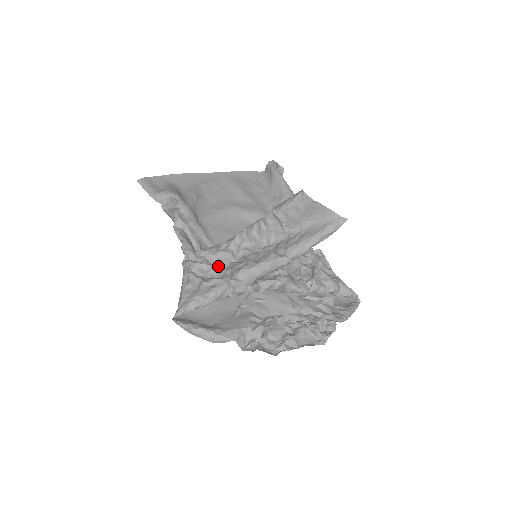
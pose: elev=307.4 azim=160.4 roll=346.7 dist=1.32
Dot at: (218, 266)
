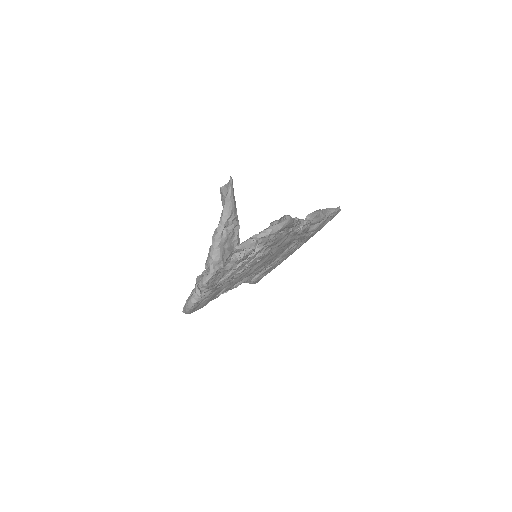
Dot at: occluded
